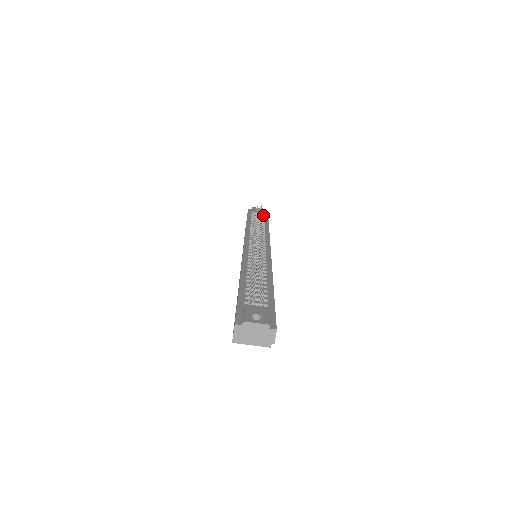
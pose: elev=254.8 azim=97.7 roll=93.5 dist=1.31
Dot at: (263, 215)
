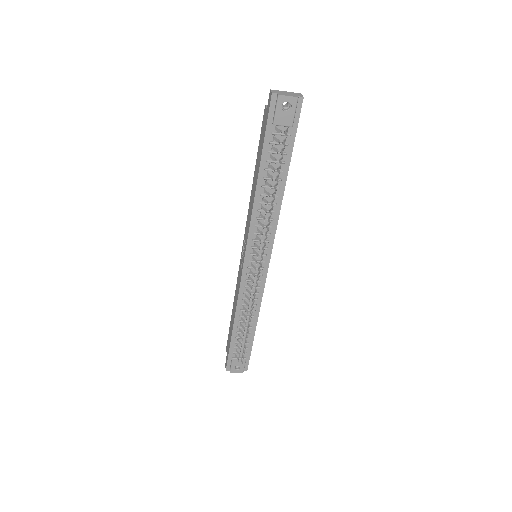
Dot at: (288, 136)
